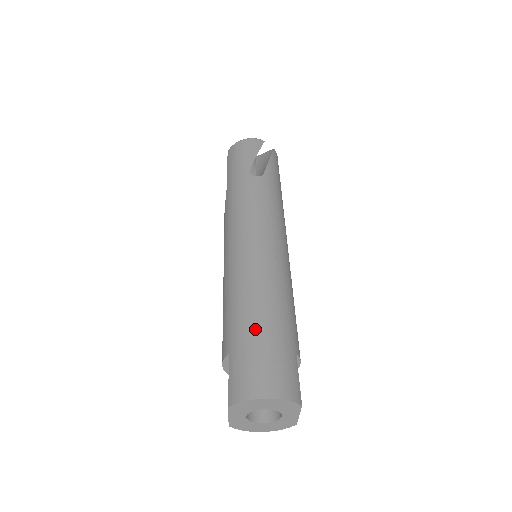
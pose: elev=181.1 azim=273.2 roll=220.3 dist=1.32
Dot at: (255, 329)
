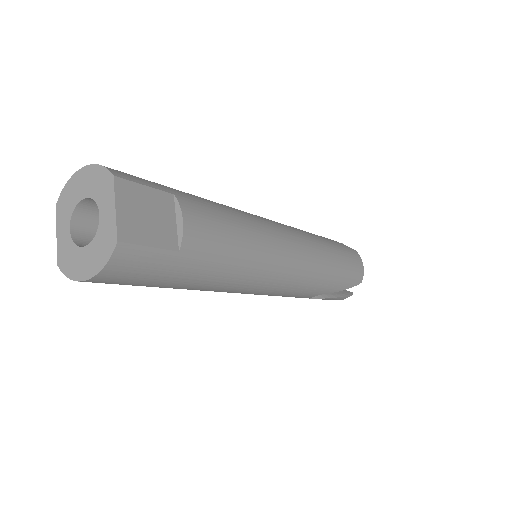
Dot at: occluded
